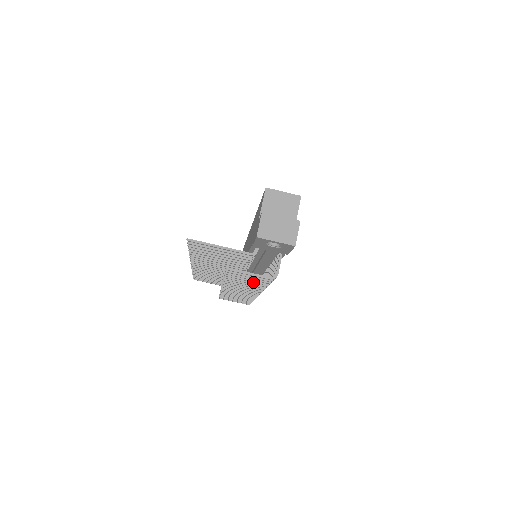
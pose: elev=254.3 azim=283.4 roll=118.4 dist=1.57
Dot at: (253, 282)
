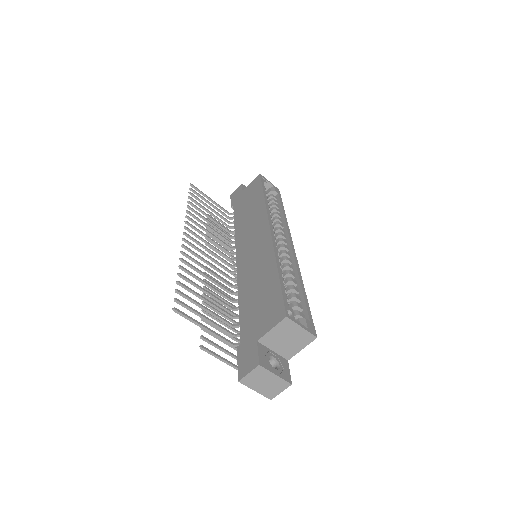
Dot at: (226, 334)
